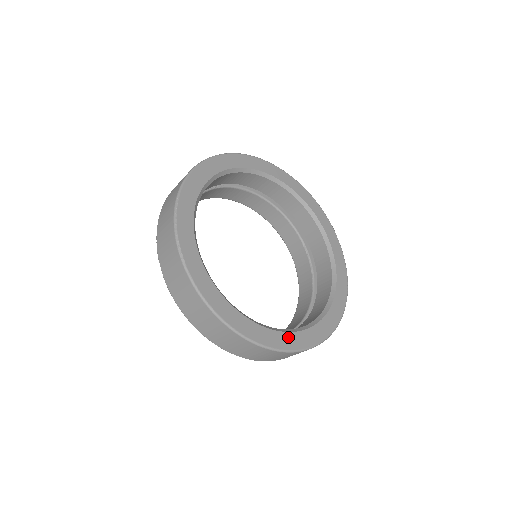
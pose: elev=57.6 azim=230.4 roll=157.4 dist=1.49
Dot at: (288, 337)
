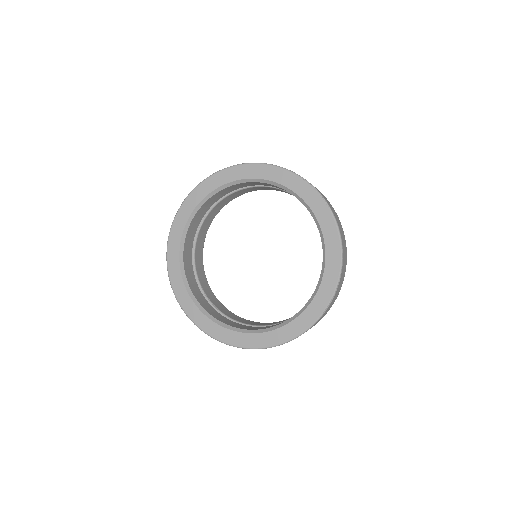
Dot at: (294, 325)
